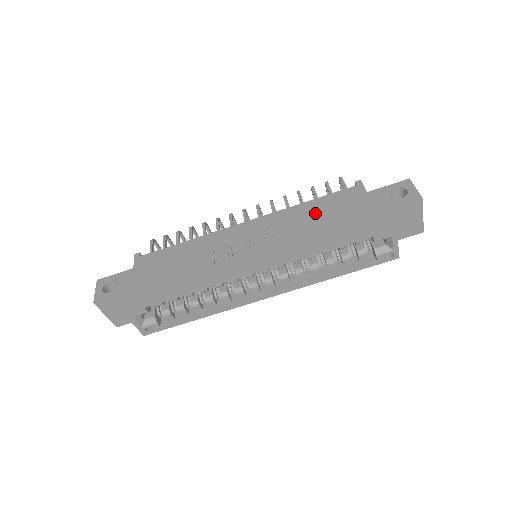
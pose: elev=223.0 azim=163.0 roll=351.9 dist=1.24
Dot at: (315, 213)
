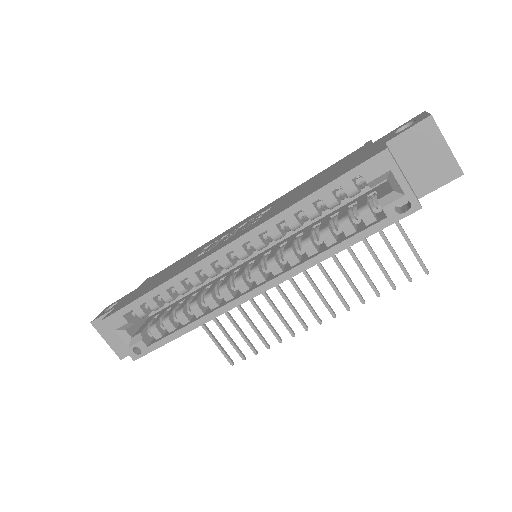
Dot at: (309, 183)
